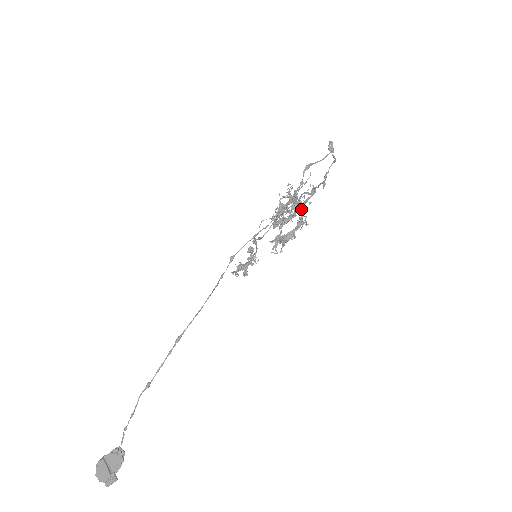
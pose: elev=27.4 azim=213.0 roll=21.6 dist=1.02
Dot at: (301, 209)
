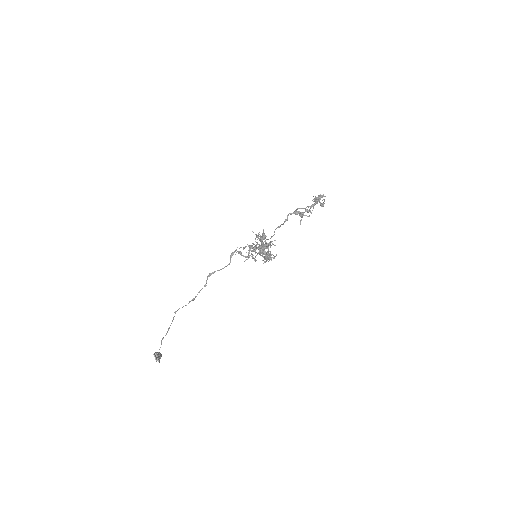
Dot at: (262, 253)
